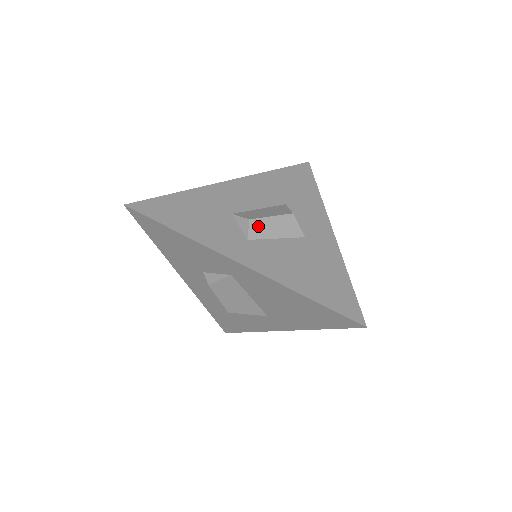
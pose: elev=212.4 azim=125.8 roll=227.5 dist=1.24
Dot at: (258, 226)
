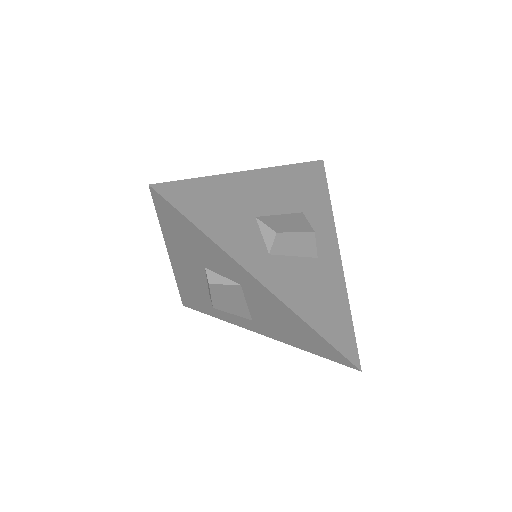
Dot at: (282, 241)
